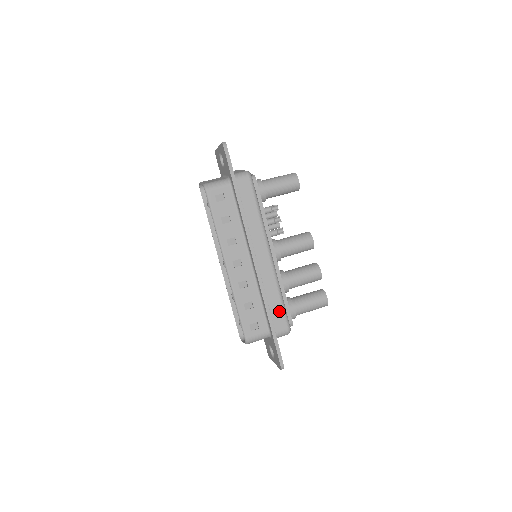
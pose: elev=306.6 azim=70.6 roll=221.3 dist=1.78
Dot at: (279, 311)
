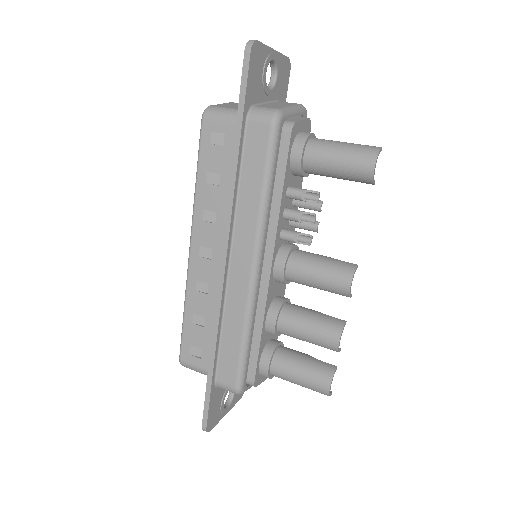
Dot at: (233, 356)
